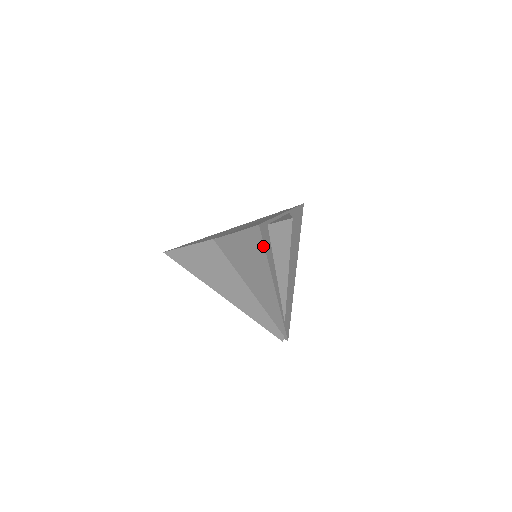
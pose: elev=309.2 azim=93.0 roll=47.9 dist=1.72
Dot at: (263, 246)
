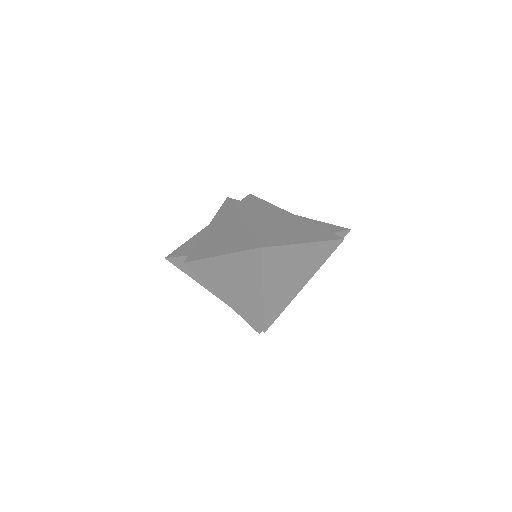
Dot at: (329, 256)
